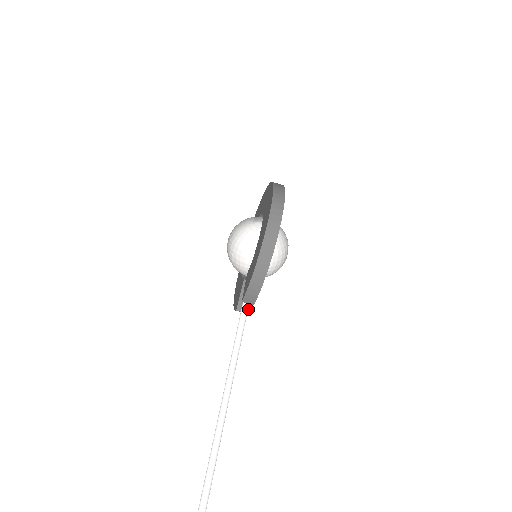
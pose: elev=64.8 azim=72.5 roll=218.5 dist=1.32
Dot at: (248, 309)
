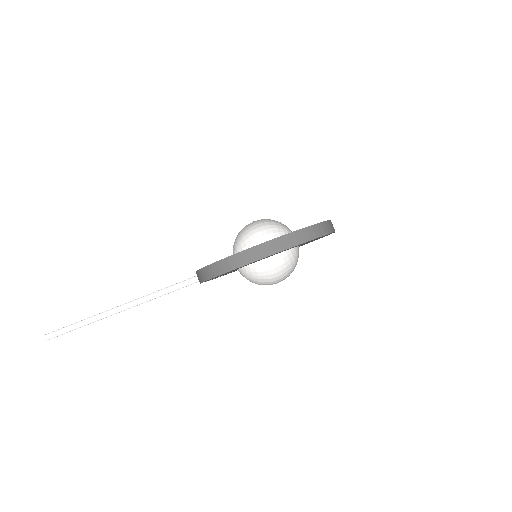
Dot at: occluded
